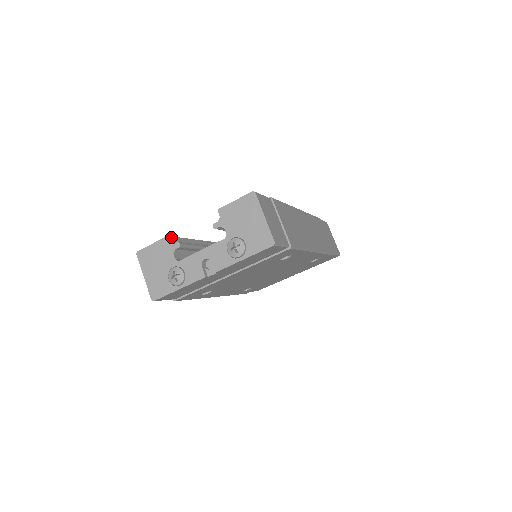
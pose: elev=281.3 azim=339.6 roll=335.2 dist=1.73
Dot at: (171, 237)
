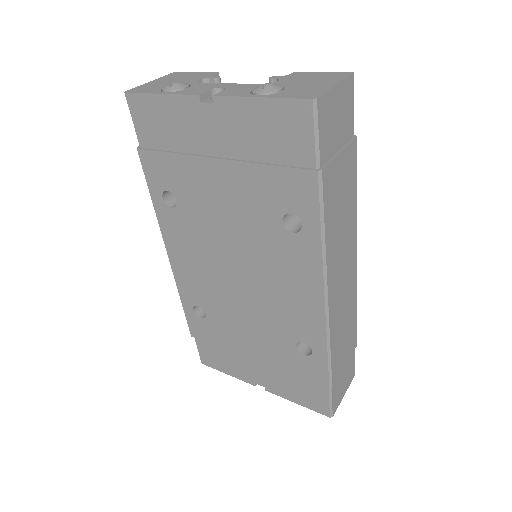
Dot at: occluded
